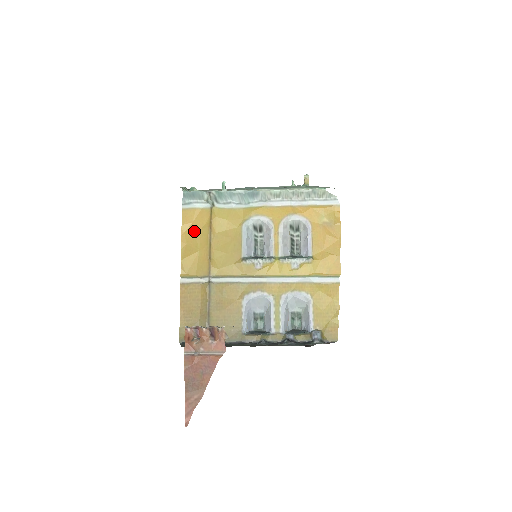
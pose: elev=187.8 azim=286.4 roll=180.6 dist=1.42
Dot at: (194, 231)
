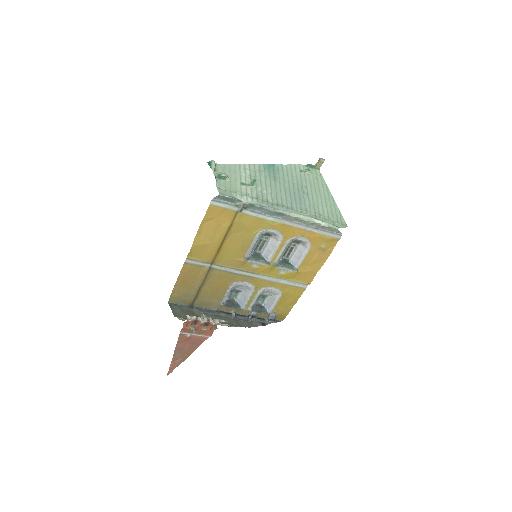
Dot at: (213, 226)
